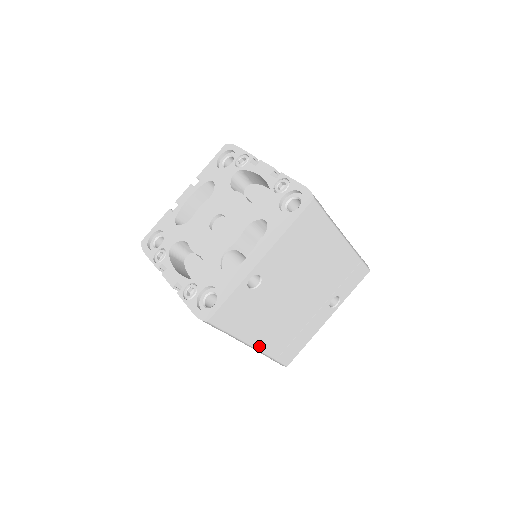
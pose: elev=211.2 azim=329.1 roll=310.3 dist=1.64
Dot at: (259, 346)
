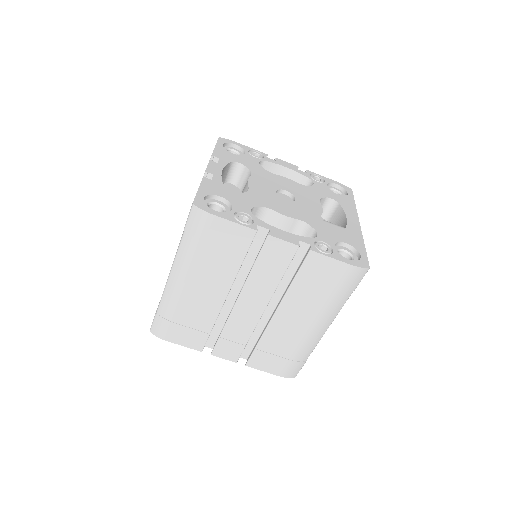
Dot at: occluded
